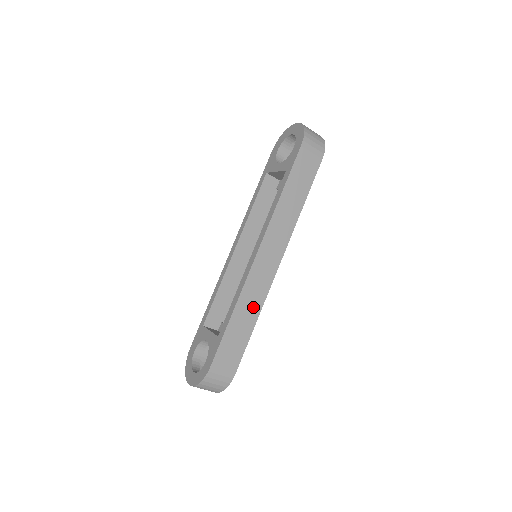
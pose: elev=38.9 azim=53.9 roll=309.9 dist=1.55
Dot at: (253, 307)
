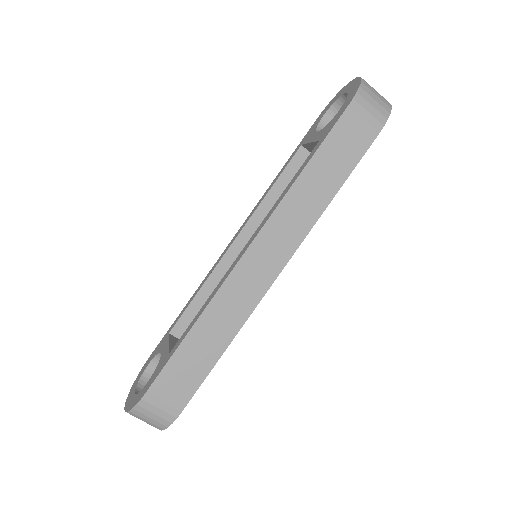
Dot at: (226, 326)
